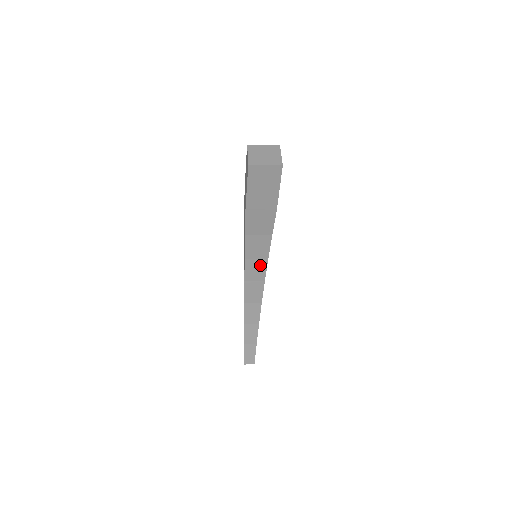
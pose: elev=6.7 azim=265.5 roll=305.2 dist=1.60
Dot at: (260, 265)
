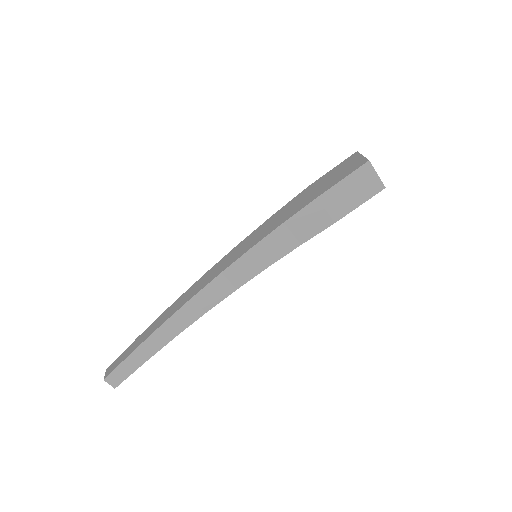
Dot at: (254, 267)
